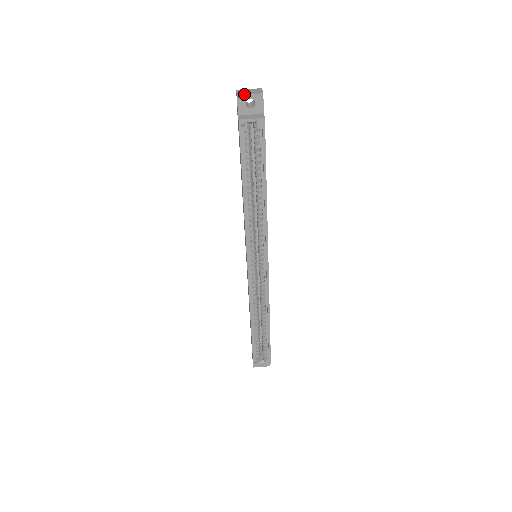
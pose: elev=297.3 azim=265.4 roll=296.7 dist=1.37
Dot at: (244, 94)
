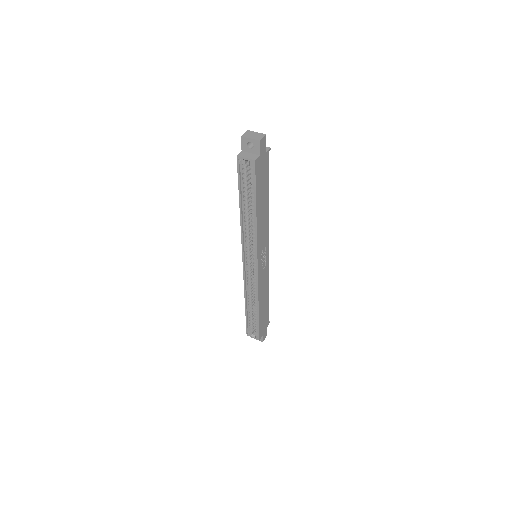
Dot at: (246, 137)
